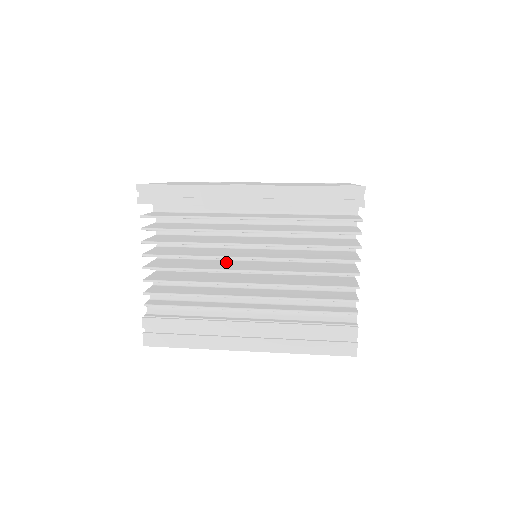
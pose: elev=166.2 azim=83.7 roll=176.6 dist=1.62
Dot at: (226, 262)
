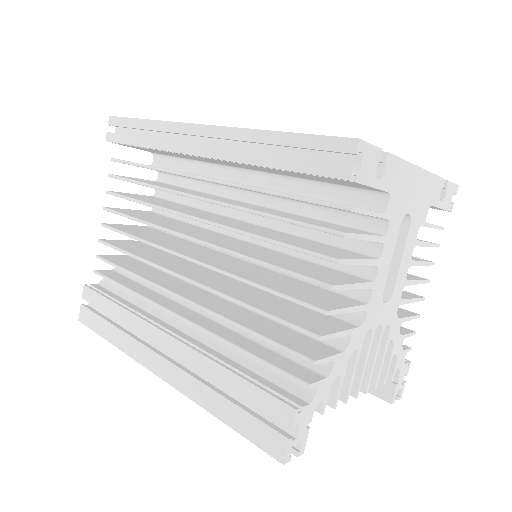
Dot at: (197, 247)
